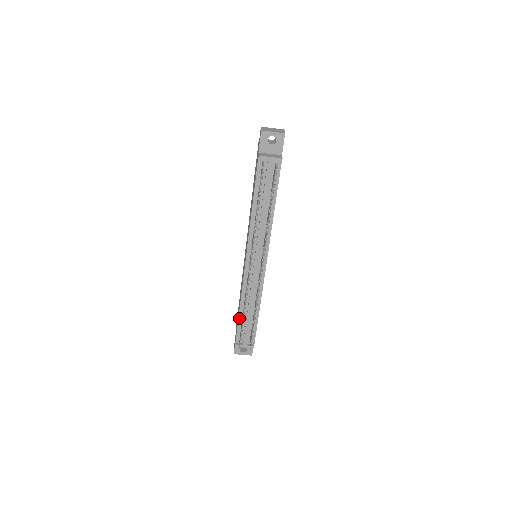
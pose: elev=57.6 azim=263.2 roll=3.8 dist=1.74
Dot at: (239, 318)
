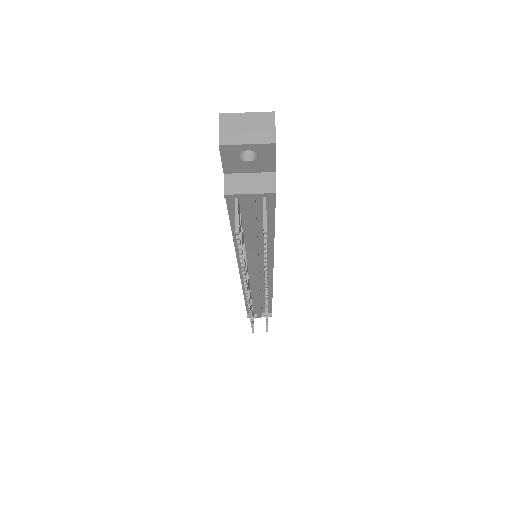
Dot at: (246, 303)
